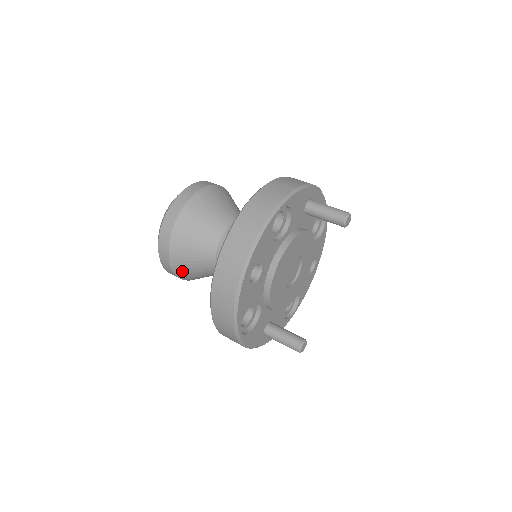
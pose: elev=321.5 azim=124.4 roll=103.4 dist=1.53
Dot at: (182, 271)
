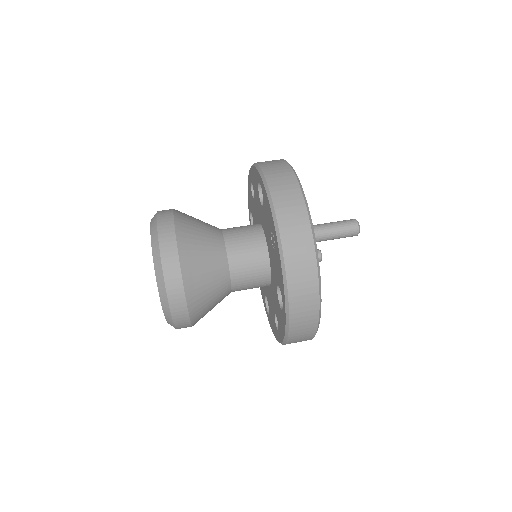
Dot at: occluded
